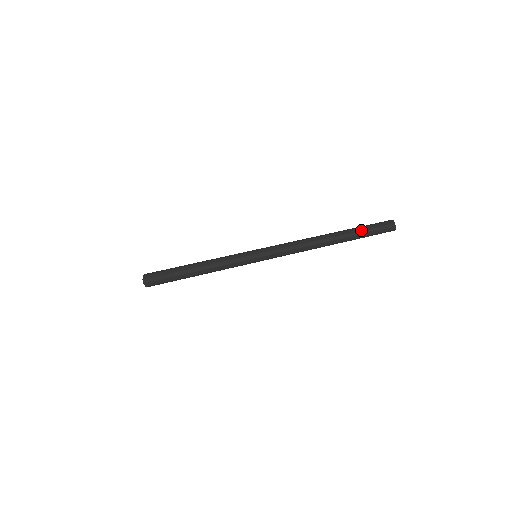
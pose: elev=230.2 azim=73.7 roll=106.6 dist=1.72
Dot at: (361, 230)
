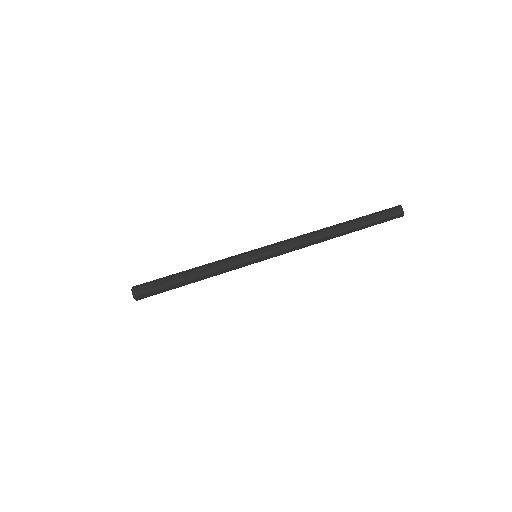
Dot at: (367, 216)
